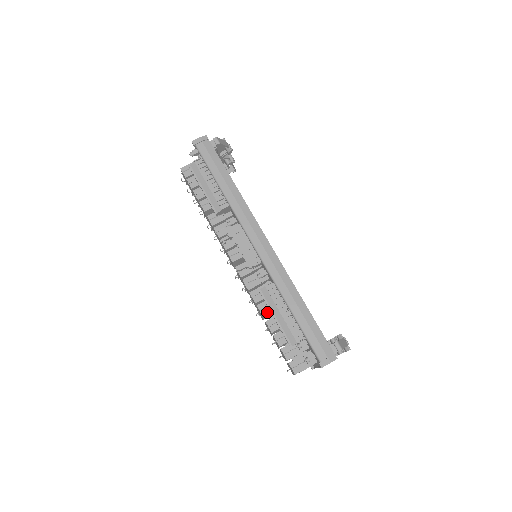
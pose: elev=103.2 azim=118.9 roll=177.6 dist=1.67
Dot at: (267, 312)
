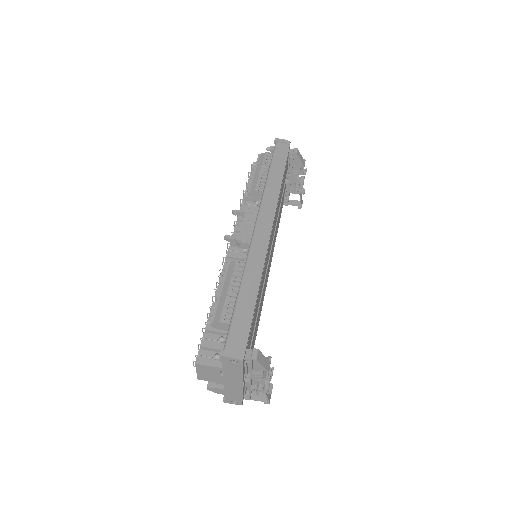
Dot at: occluded
